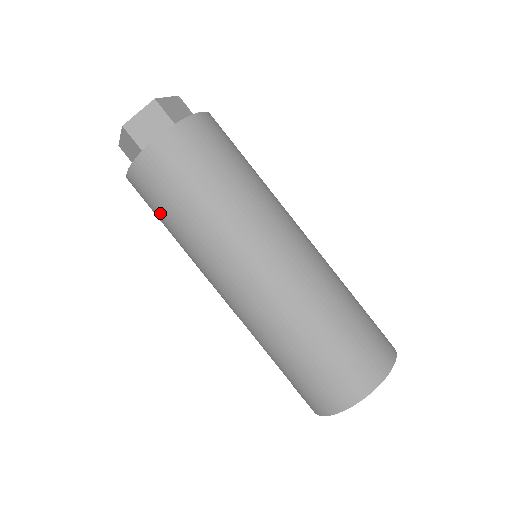
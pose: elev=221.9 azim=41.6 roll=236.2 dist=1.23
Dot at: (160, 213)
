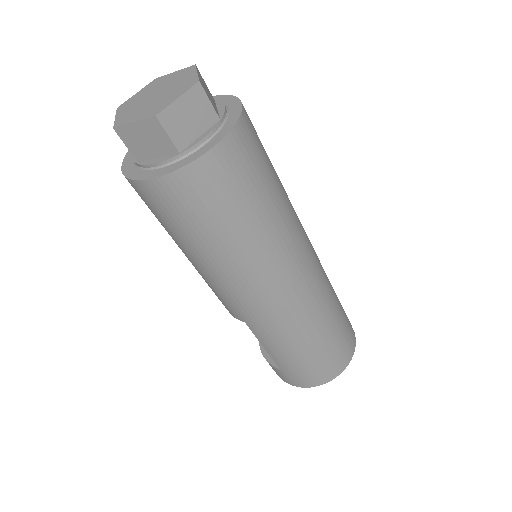
Dot at: (190, 229)
